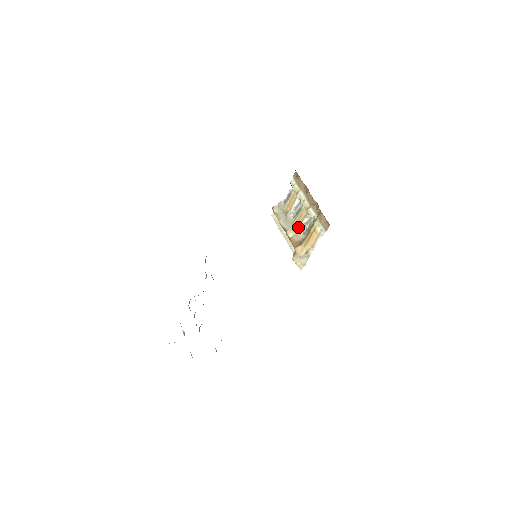
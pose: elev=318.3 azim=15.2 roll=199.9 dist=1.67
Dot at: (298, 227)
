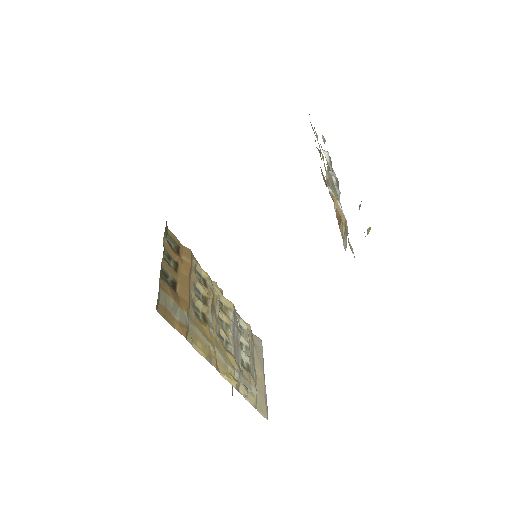
Dot at: (337, 193)
